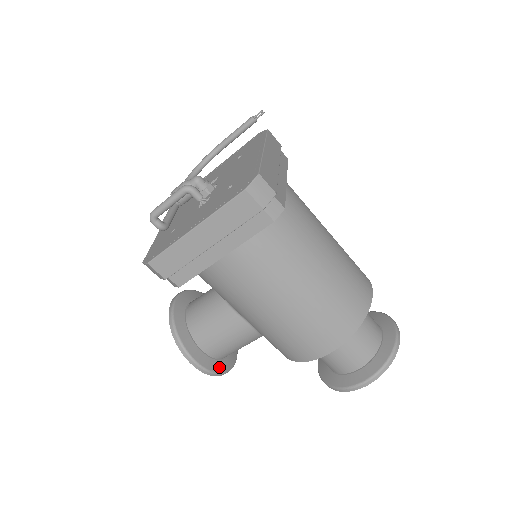
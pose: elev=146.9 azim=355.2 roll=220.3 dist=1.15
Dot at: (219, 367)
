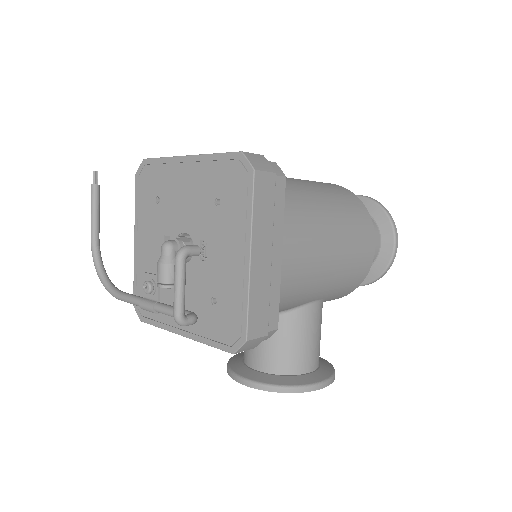
Dot at: (328, 367)
